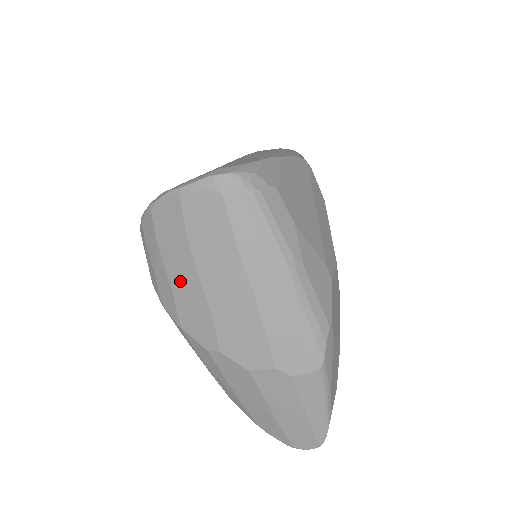
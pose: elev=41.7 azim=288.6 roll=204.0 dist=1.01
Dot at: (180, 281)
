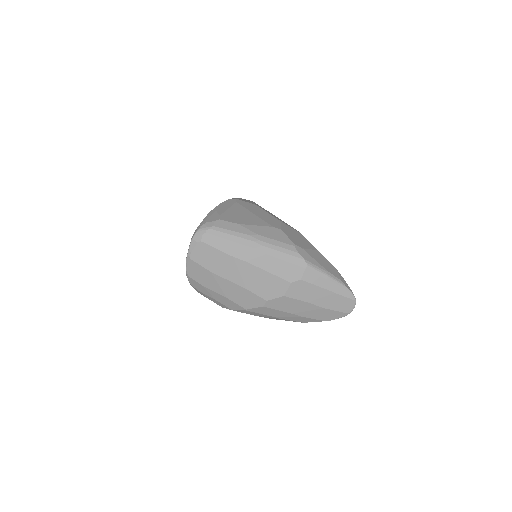
Dot at: (225, 290)
